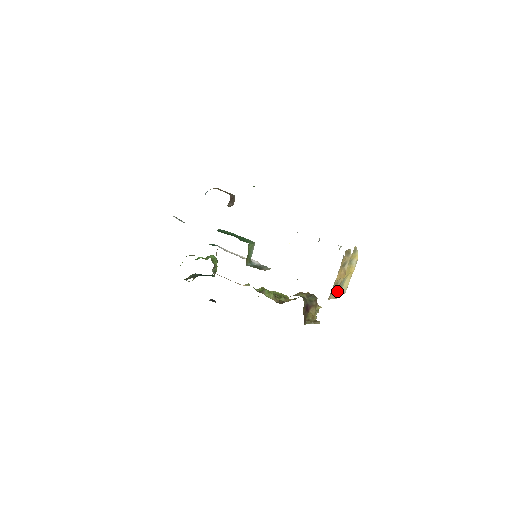
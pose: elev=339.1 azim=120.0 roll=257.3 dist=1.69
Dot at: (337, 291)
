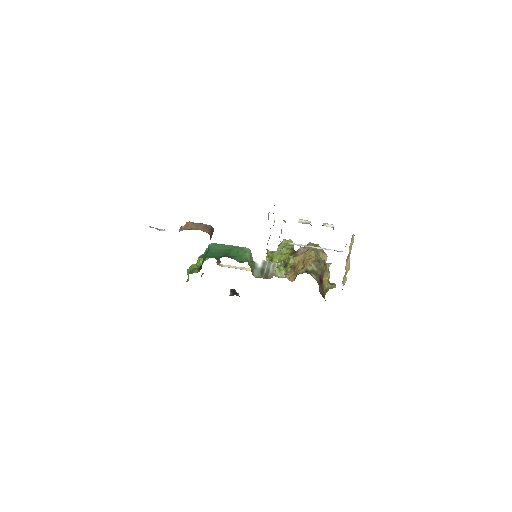
Dot at: (345, 273)
